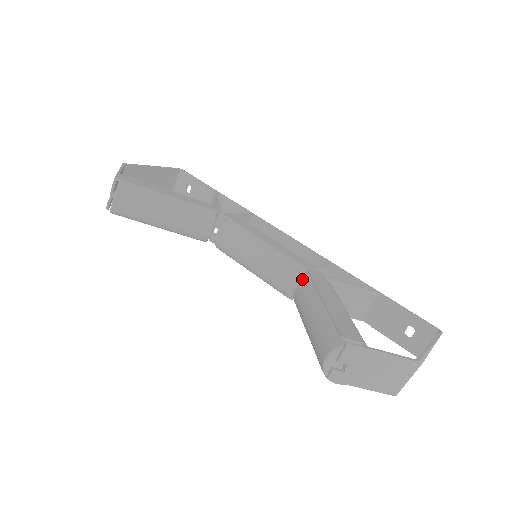
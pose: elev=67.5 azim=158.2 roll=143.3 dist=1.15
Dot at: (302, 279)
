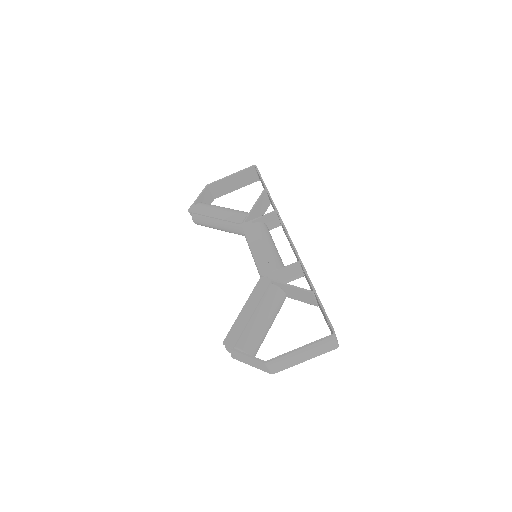
Dot at: (271, 278)
